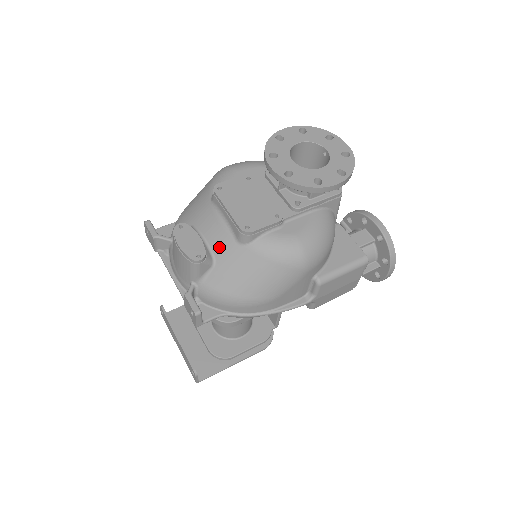
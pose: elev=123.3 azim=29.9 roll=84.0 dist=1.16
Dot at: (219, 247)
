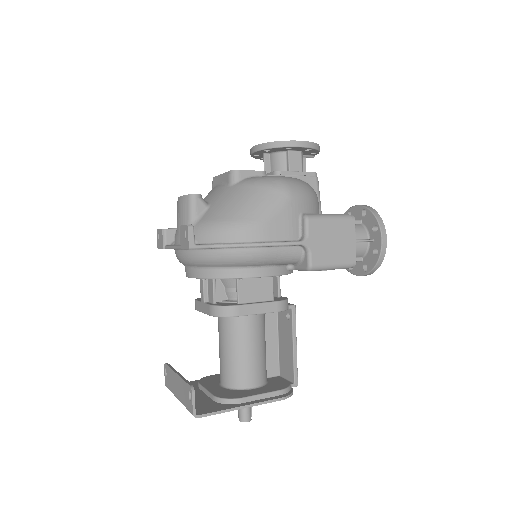
Dot at: (214, 197)
